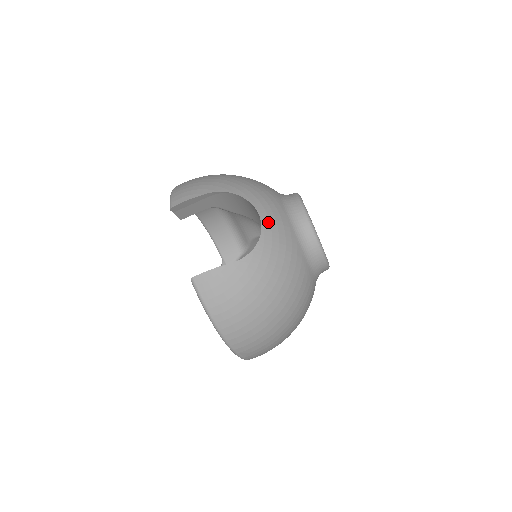
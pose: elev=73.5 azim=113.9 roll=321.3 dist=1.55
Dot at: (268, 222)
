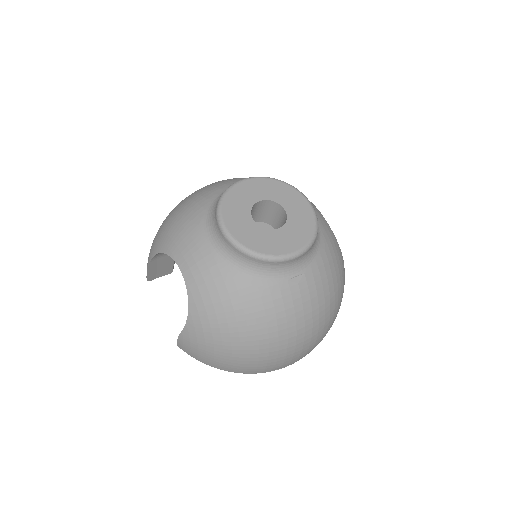
Dot at: (189, 272)
